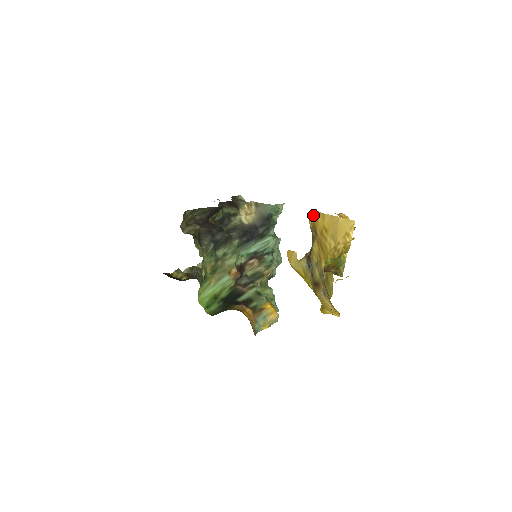
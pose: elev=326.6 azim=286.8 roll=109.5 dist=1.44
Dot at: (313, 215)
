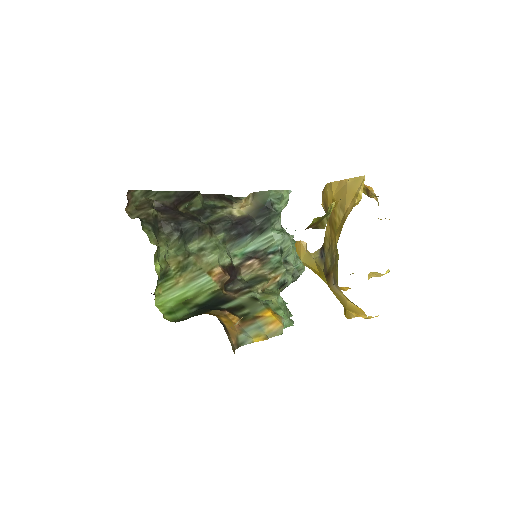
Dot at: (323, 192)
